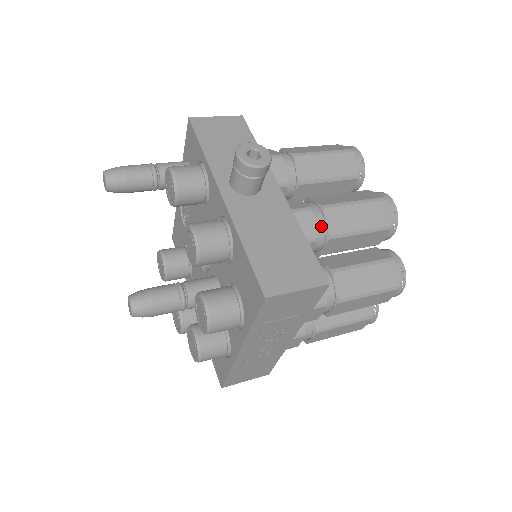
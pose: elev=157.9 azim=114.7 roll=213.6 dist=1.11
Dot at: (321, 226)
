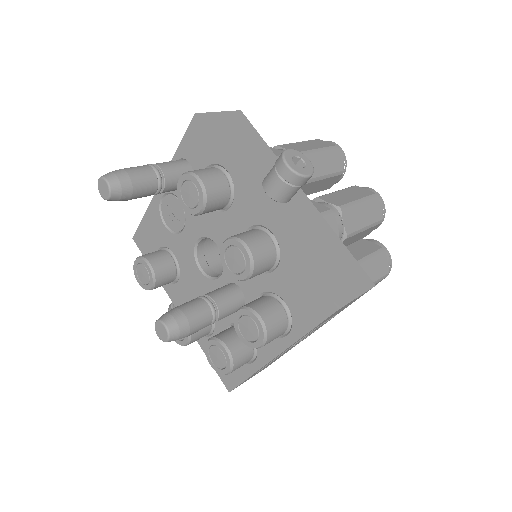
Dot at: (340, 227)
